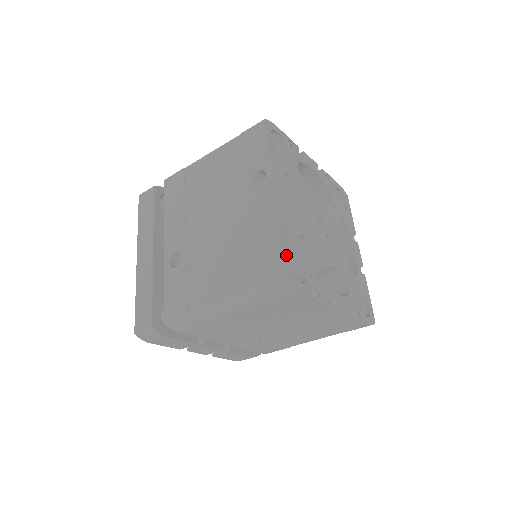
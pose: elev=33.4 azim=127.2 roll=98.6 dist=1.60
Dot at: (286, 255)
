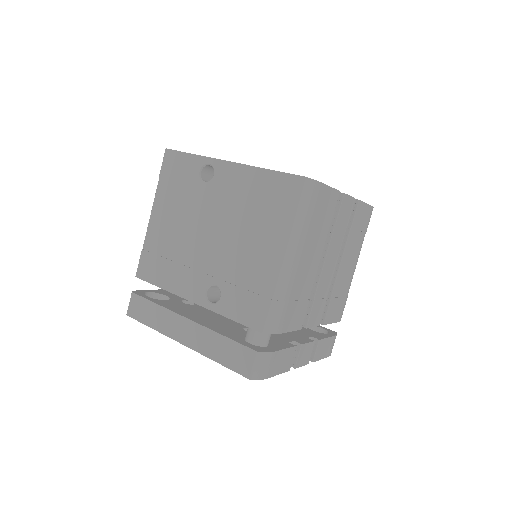
Dot at: occluded
